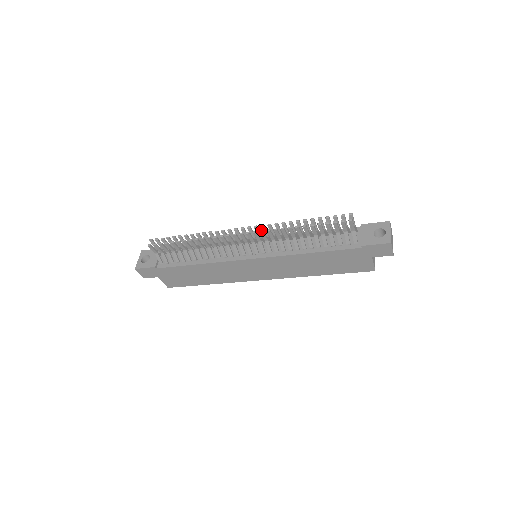
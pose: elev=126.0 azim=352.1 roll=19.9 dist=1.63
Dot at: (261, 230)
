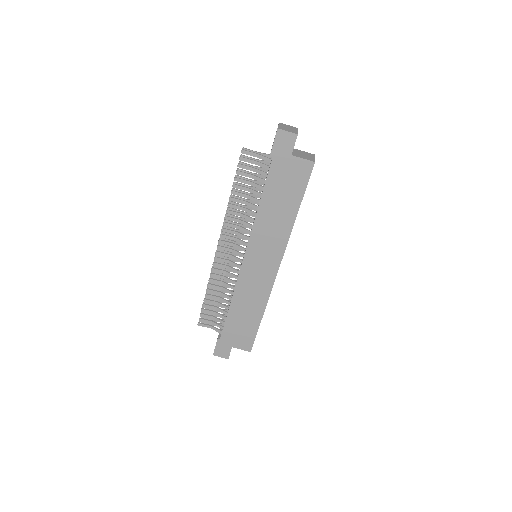
Dot at: (221, 229)
